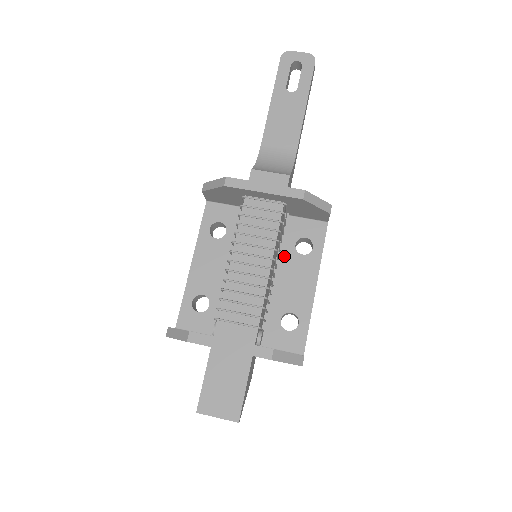
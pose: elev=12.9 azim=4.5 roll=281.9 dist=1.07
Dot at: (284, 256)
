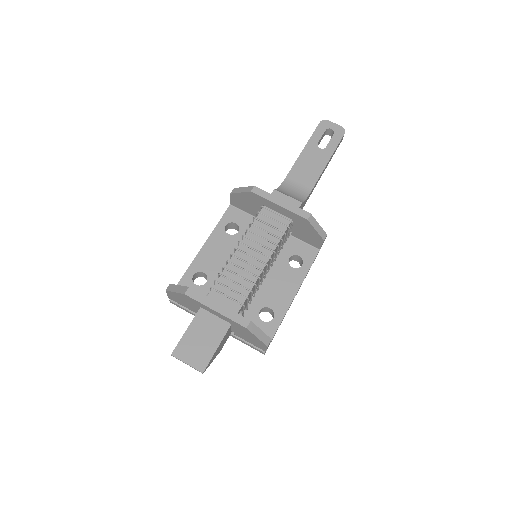
Dot at: (278, 264)
